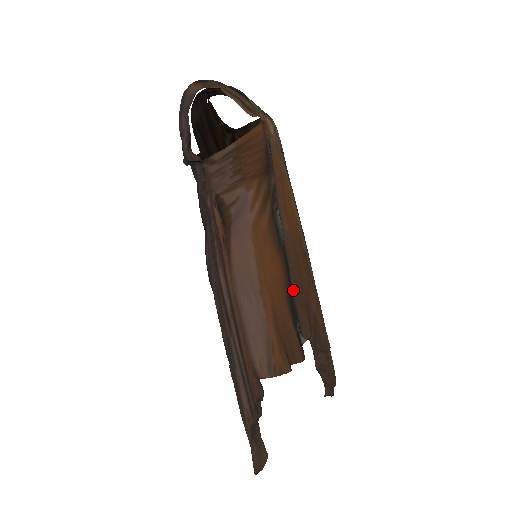
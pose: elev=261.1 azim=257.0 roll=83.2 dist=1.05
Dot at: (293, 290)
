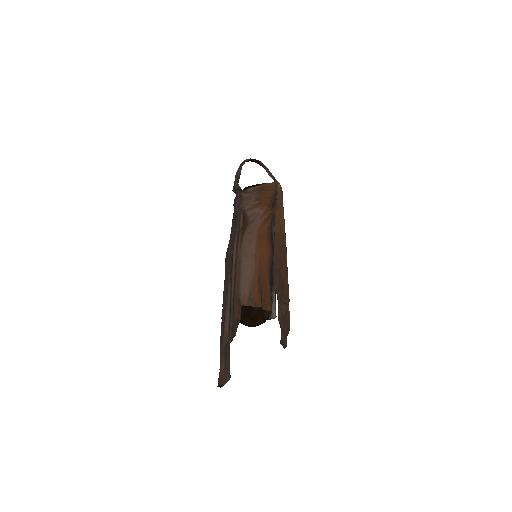
Dot at: (274, 262)
